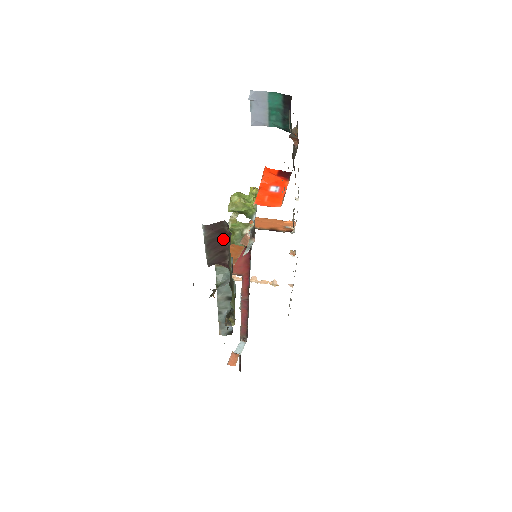
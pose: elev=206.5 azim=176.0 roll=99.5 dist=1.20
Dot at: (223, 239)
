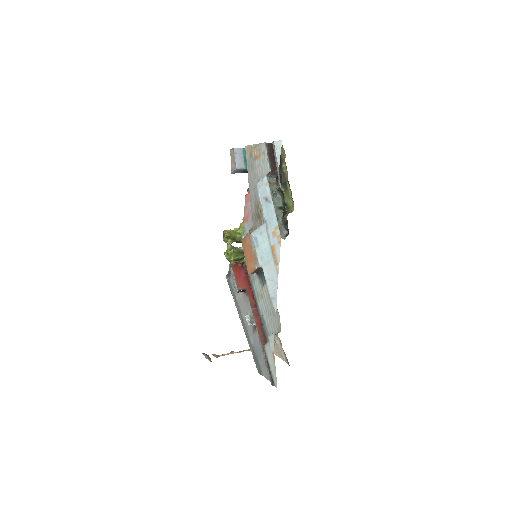
Dot at: (273, 155)
